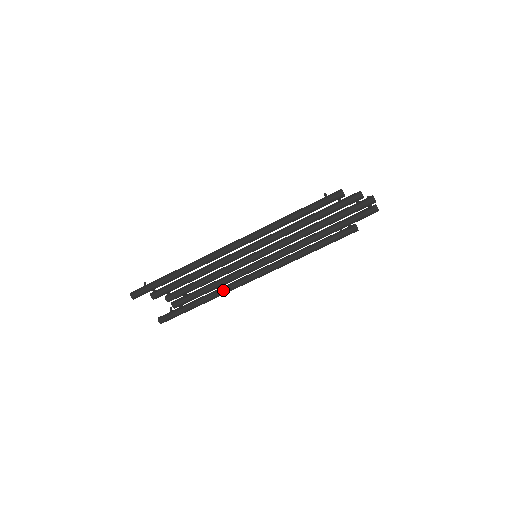
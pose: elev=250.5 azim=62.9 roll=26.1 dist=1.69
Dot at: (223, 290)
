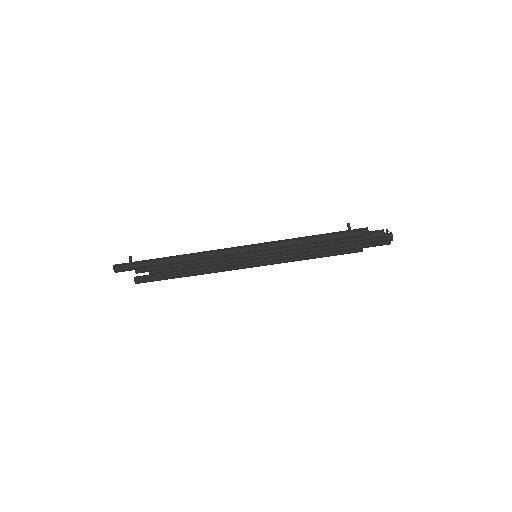
Dot at: (211, 271)
